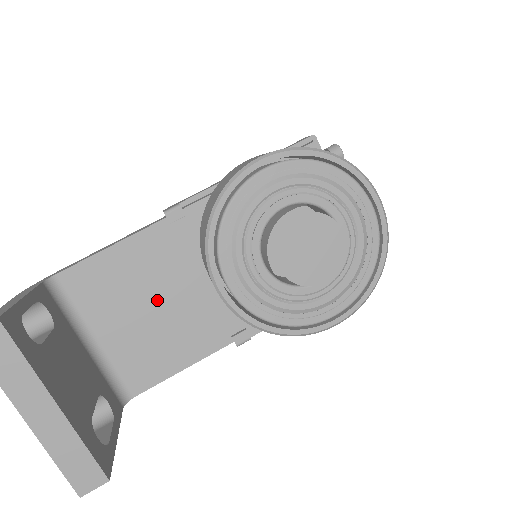
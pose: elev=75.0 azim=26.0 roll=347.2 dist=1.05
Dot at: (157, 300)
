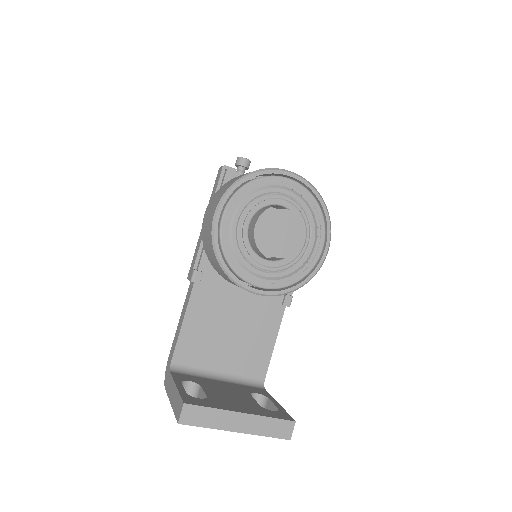
Dot at: (230, 325)
